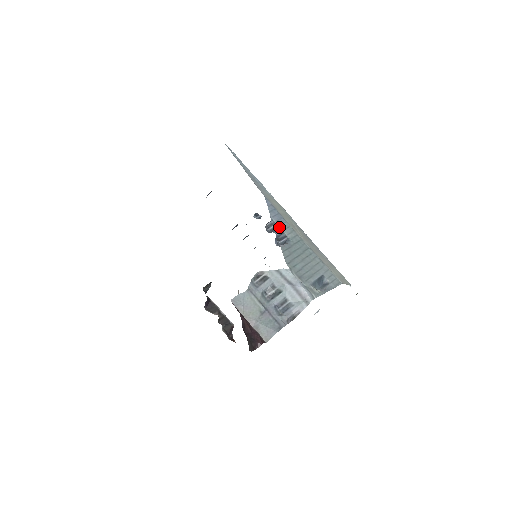
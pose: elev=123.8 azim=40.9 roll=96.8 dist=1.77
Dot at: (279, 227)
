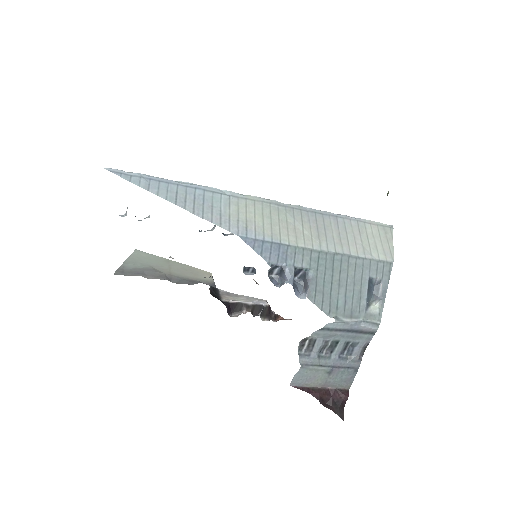
Dot at: (286, 267)
